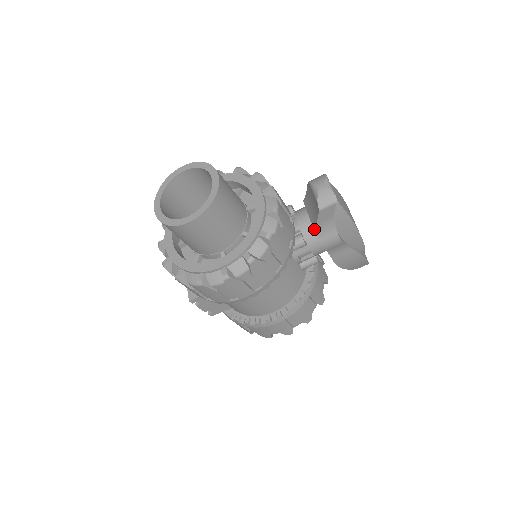
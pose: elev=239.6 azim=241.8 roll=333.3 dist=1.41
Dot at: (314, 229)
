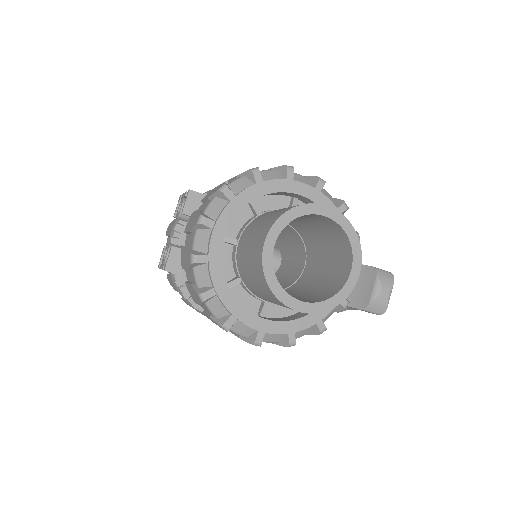
Dot at: occluded
